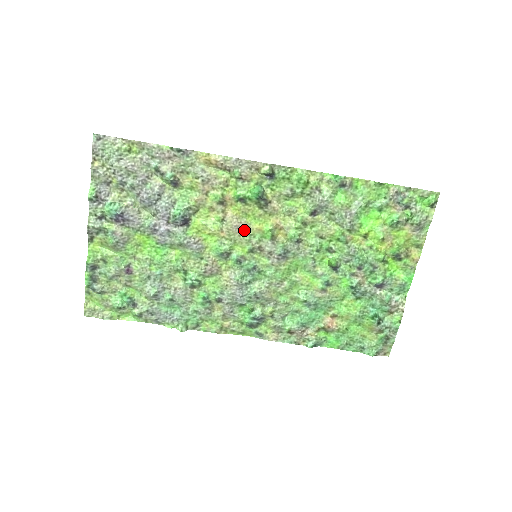
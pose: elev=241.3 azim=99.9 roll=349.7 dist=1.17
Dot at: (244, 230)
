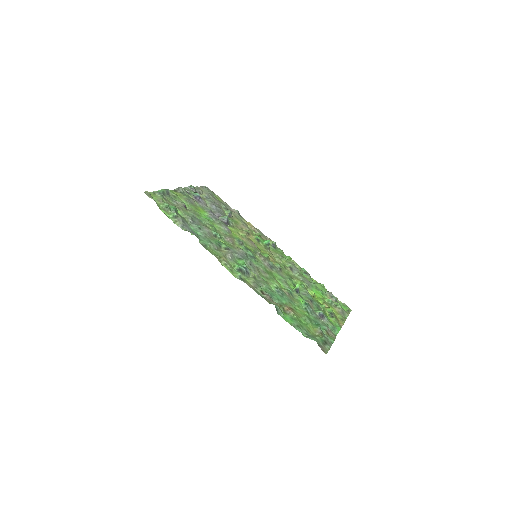
Dot at: (255, 246)
